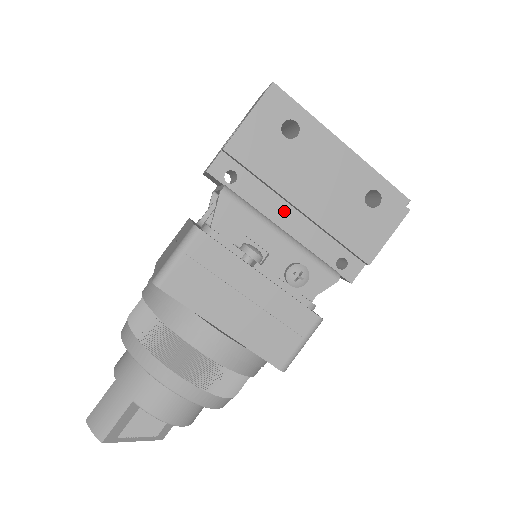
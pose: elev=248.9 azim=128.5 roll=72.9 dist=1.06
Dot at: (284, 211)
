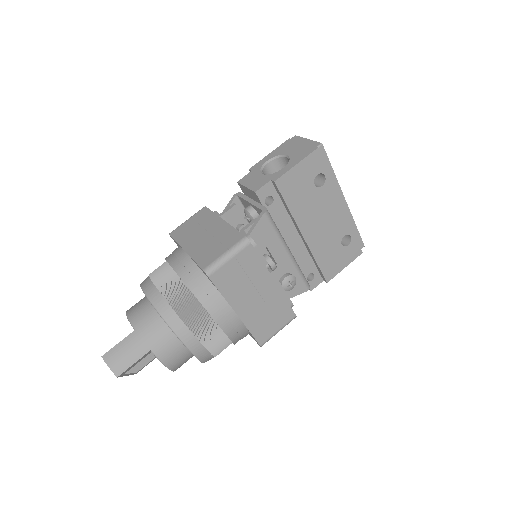
Dot at: (292, 234)
